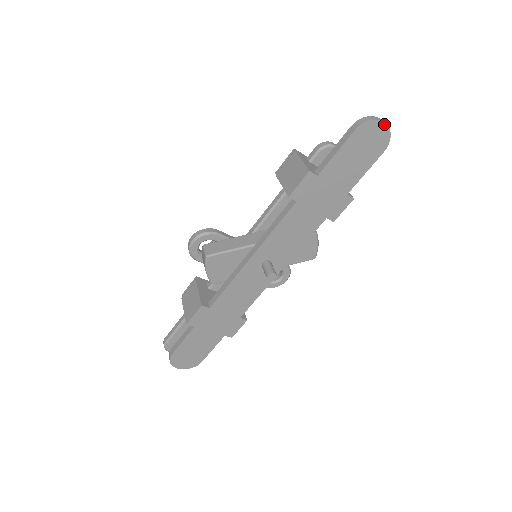
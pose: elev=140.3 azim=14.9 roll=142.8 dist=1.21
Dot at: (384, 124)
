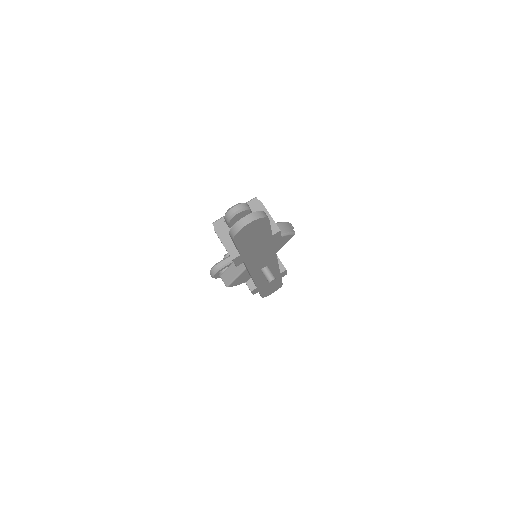
Dot at: (249, 224)
